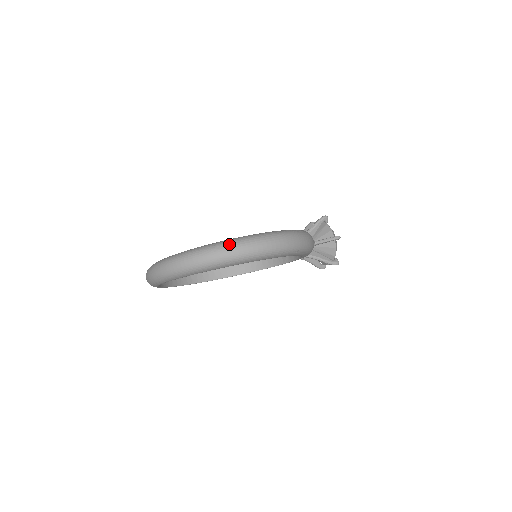
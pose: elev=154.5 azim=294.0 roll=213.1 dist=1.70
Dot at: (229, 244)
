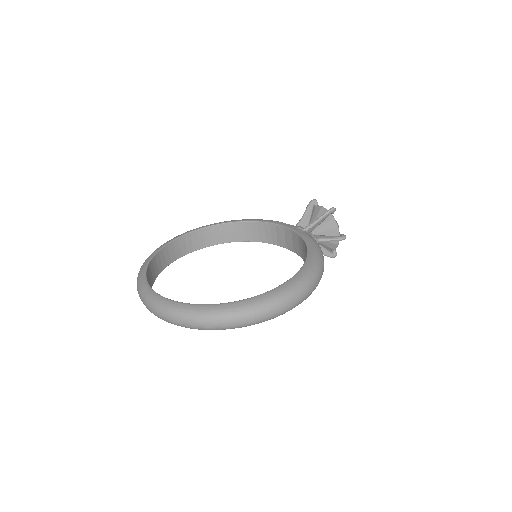
Dot at: (252, 311)
